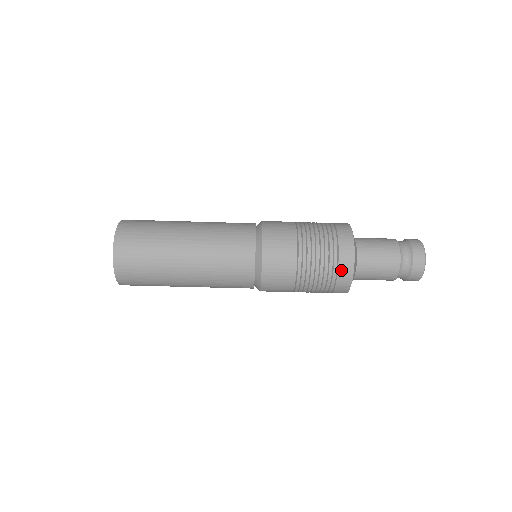
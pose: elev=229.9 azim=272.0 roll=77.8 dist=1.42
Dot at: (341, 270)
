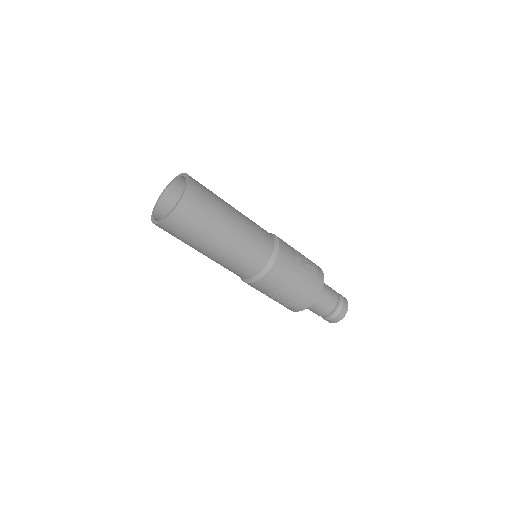
Dot at: (318, 279)
